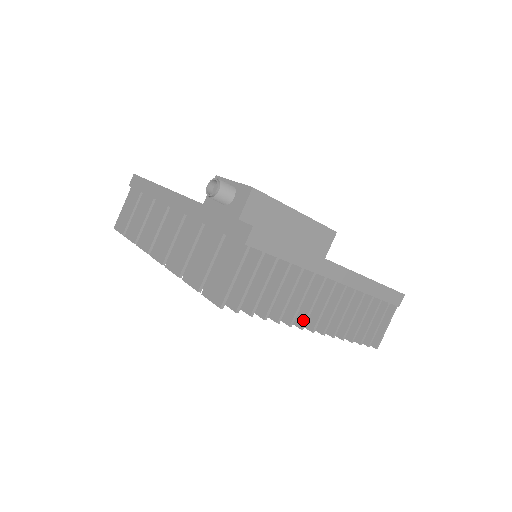
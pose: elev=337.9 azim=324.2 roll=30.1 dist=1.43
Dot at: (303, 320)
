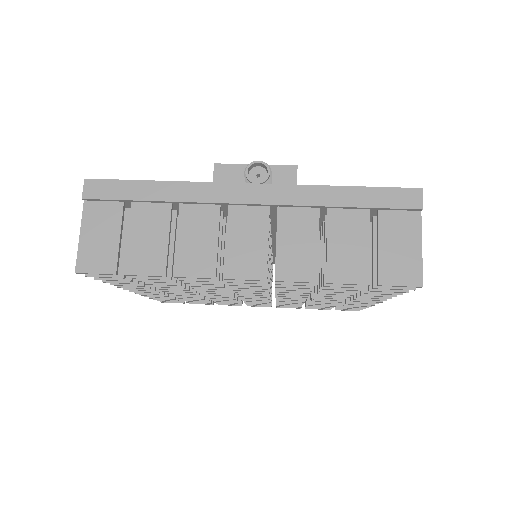
Dot at: occluded
